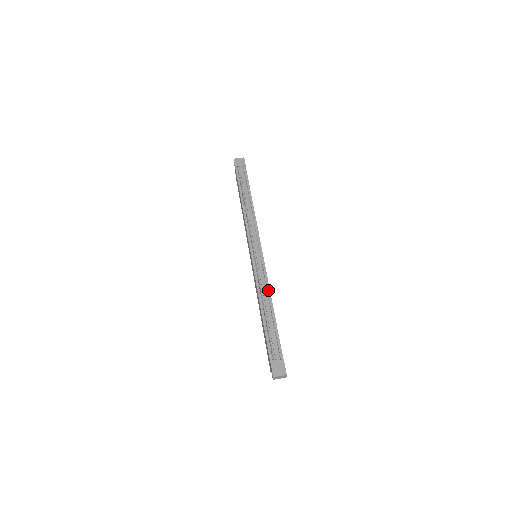
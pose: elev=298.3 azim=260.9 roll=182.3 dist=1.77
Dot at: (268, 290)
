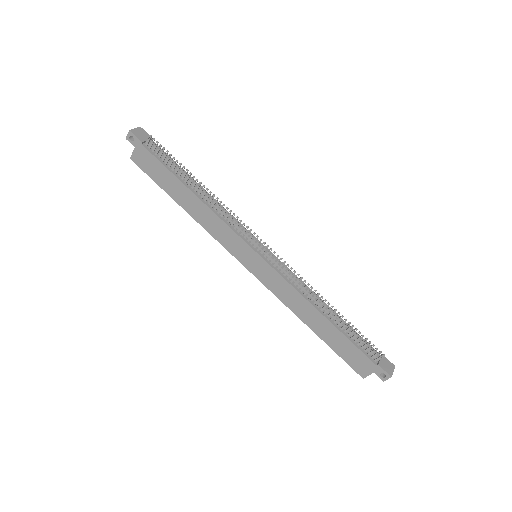
Dot at: occluded
